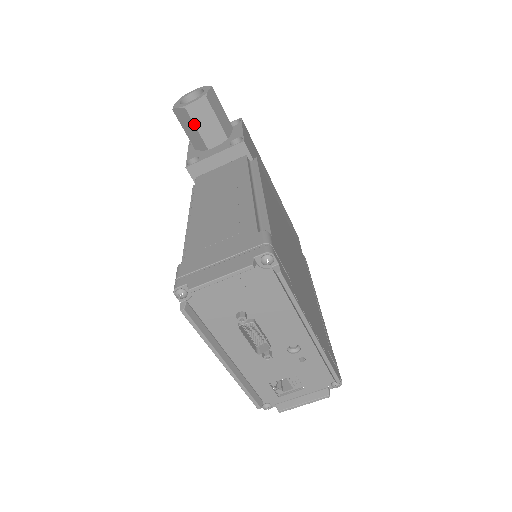
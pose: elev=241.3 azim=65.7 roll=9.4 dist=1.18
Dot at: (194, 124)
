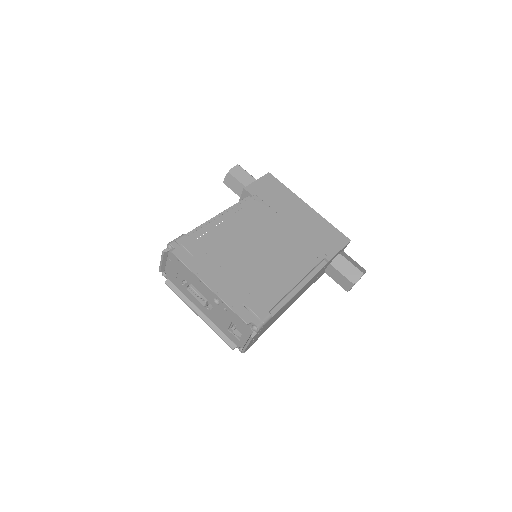
Dot at: occluded
